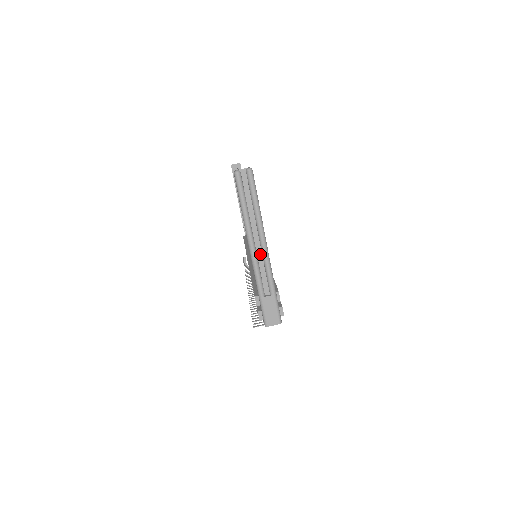
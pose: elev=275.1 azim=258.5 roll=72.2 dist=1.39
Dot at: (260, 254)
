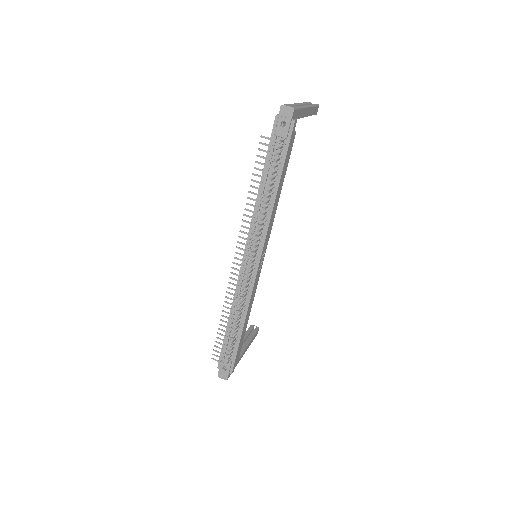
Dot at: occluded
